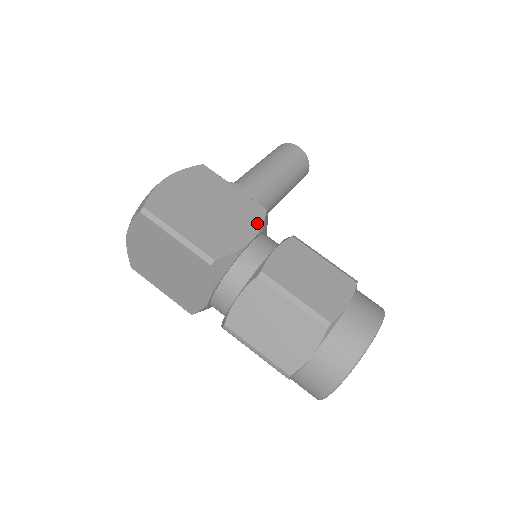
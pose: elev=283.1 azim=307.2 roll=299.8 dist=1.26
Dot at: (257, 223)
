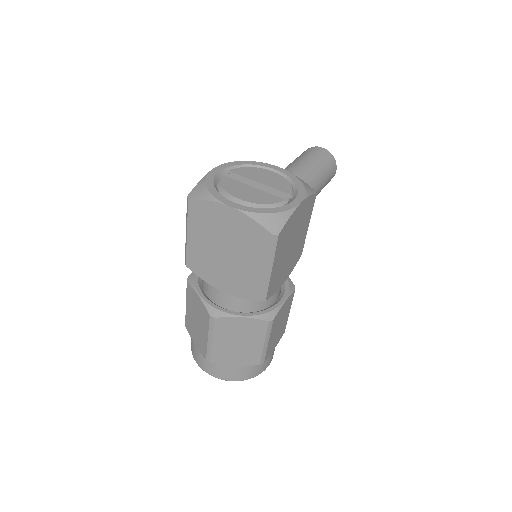
Dot at: (293, 267)
